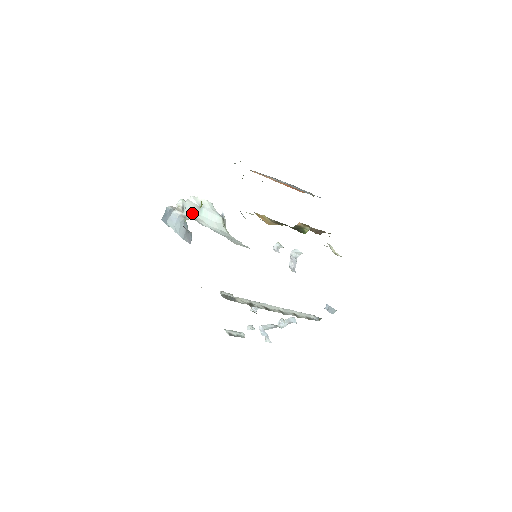
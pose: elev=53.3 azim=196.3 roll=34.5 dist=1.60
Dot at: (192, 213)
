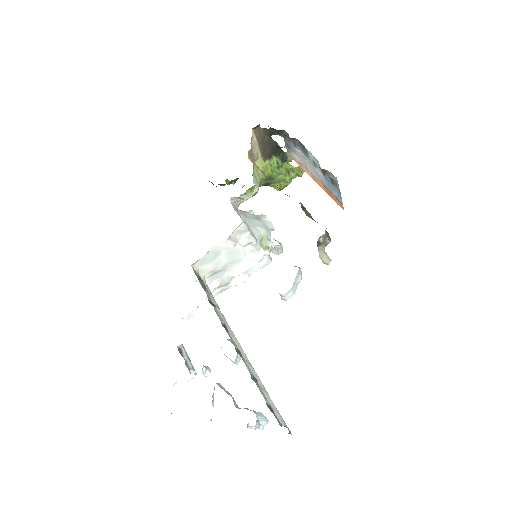
Dot at: (246, 214)
